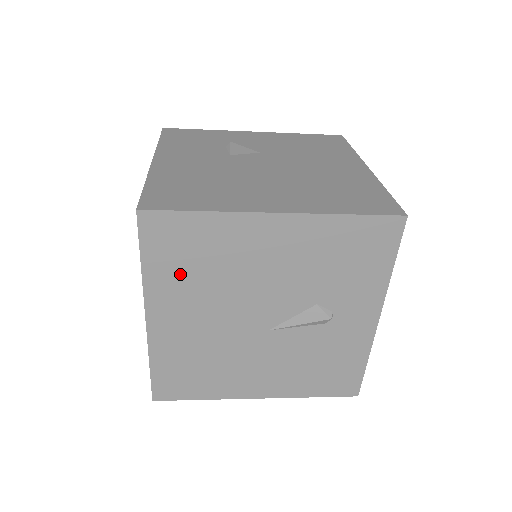
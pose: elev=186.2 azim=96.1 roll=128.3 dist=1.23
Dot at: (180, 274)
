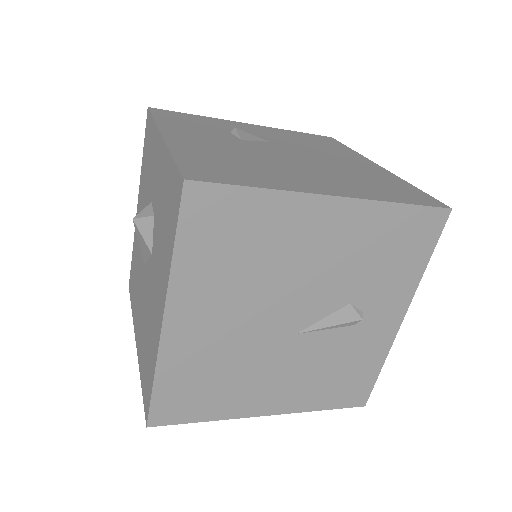
Dot at: (216, 264)
